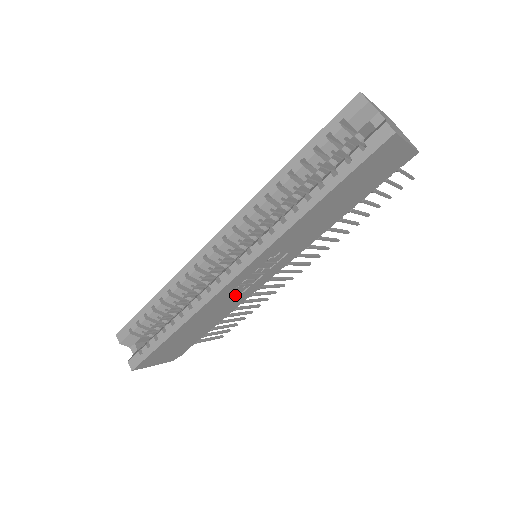
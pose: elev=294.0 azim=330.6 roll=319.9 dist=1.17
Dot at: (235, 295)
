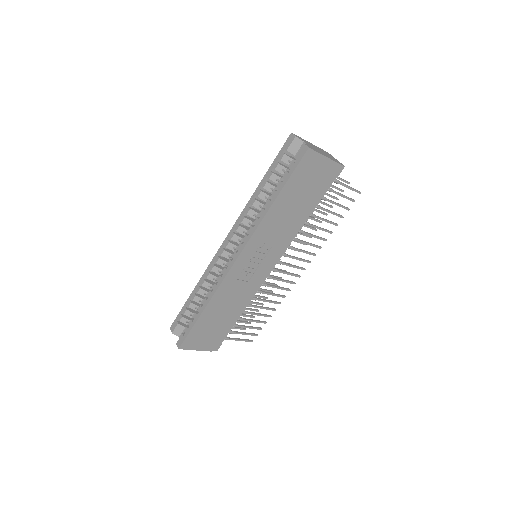
Dot at: (242, 283)
